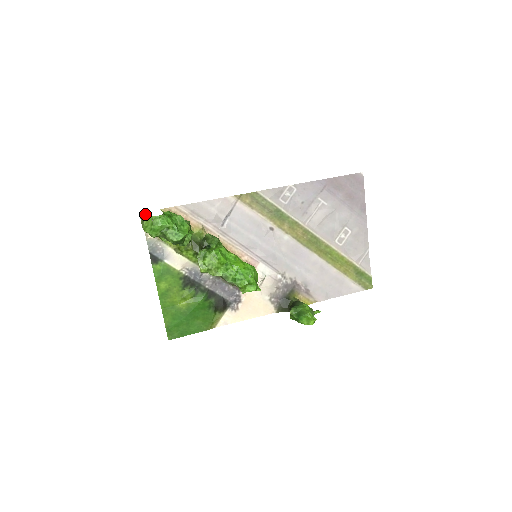
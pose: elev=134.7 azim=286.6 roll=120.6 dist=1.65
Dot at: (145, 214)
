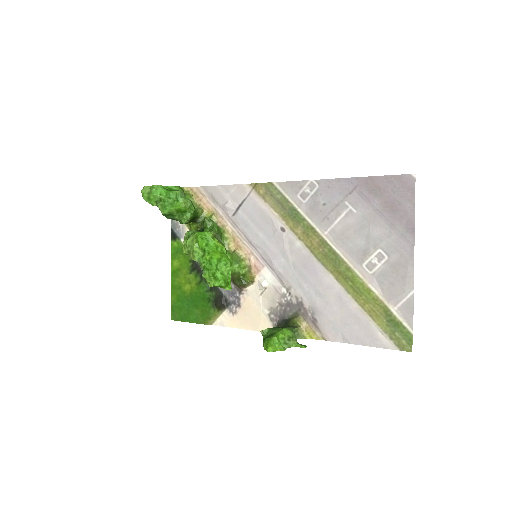
Dot at: occluded
